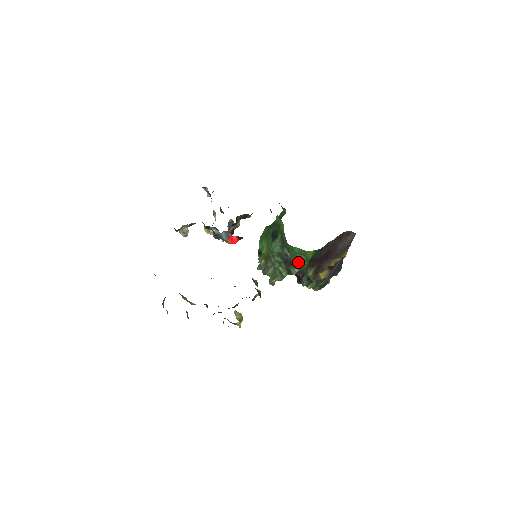
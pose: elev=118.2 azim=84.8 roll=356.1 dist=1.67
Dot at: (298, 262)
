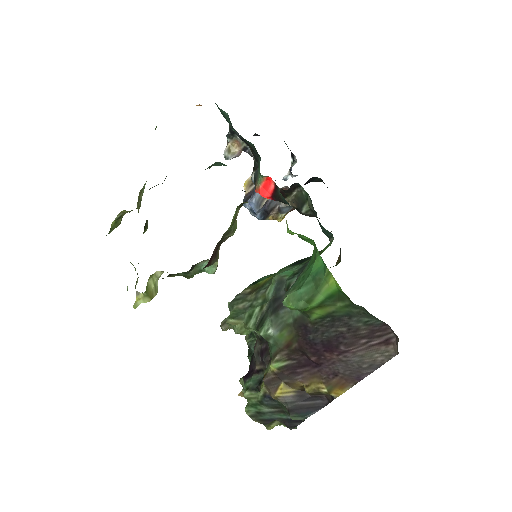
Dot at: (296, 292)
